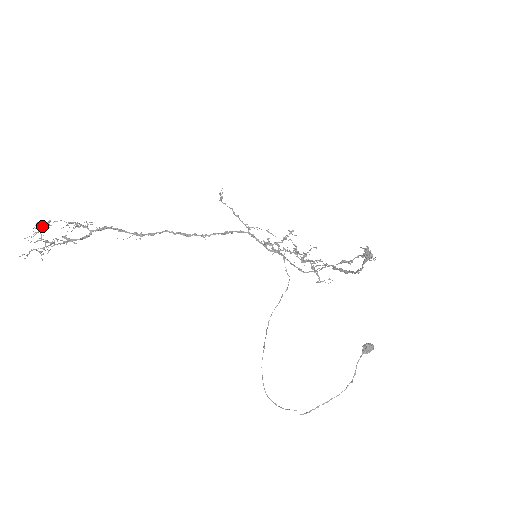
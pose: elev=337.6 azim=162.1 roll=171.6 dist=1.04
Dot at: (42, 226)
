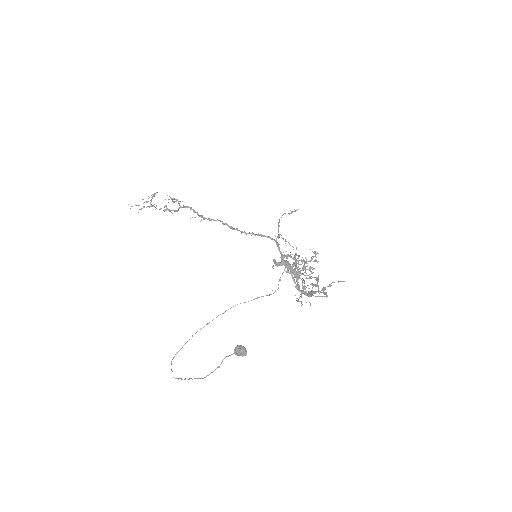
Dot at: (152, 194)
